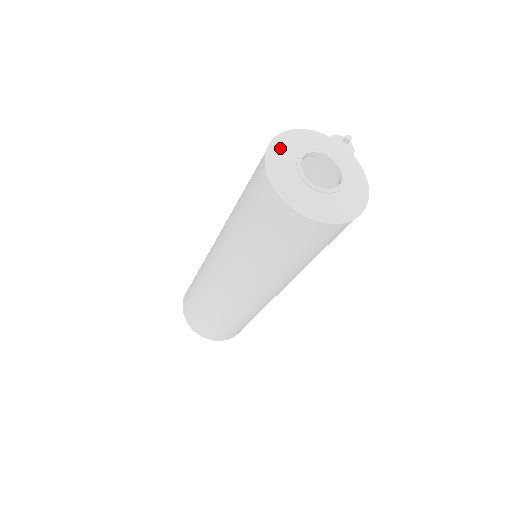
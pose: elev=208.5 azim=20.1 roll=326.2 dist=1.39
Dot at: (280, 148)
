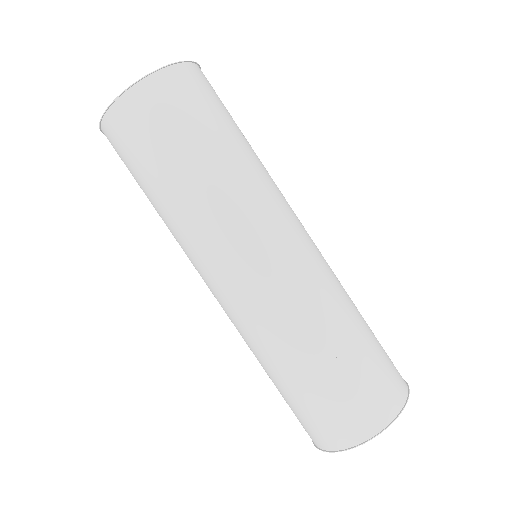
Dot at: occluded
